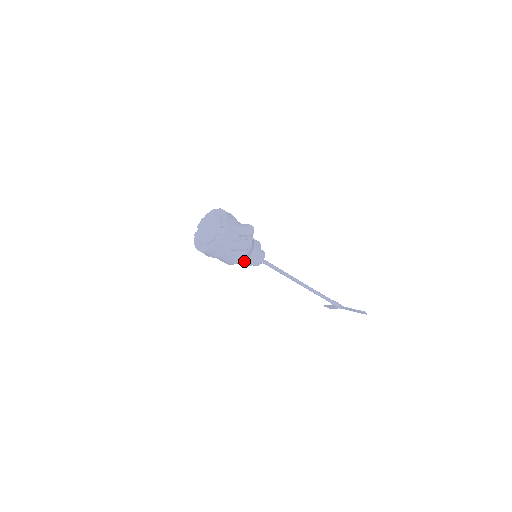
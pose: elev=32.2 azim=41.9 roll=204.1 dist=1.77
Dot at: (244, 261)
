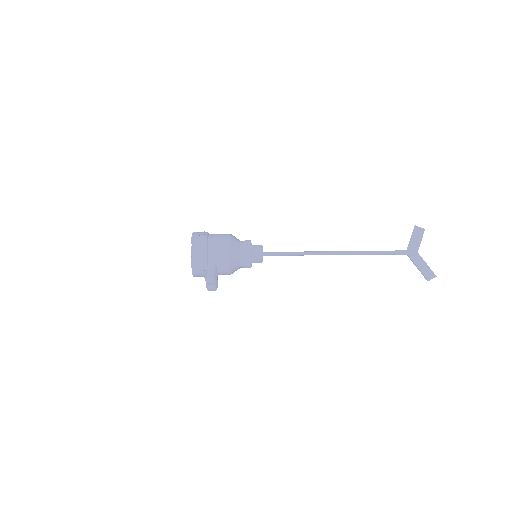
Dot at: occluded
